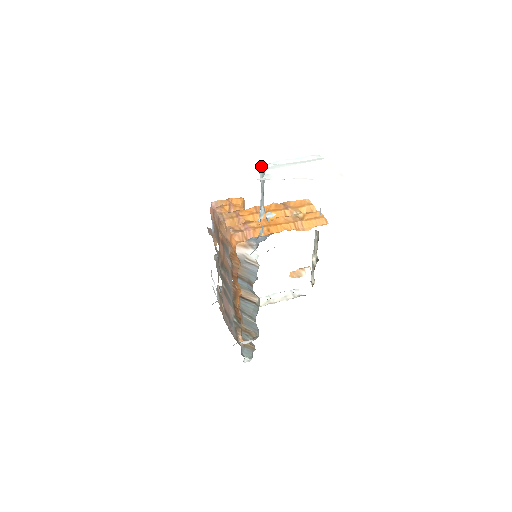
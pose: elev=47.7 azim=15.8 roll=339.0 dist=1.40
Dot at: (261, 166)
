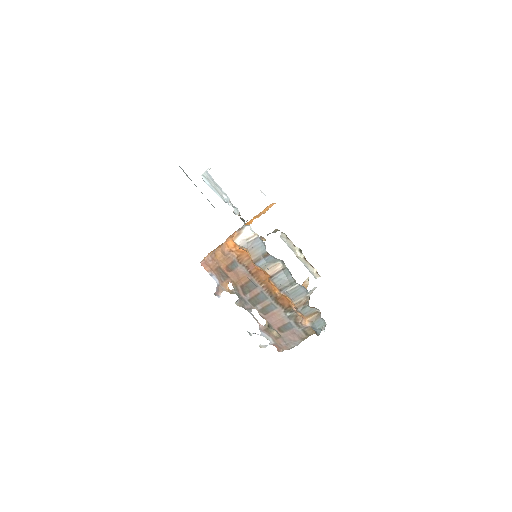
Dot at: (202, 175)
